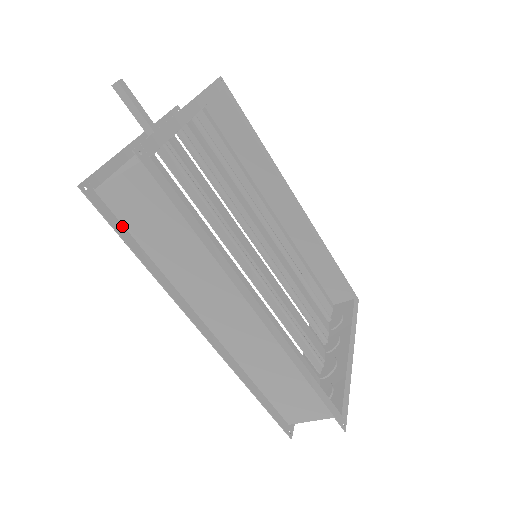
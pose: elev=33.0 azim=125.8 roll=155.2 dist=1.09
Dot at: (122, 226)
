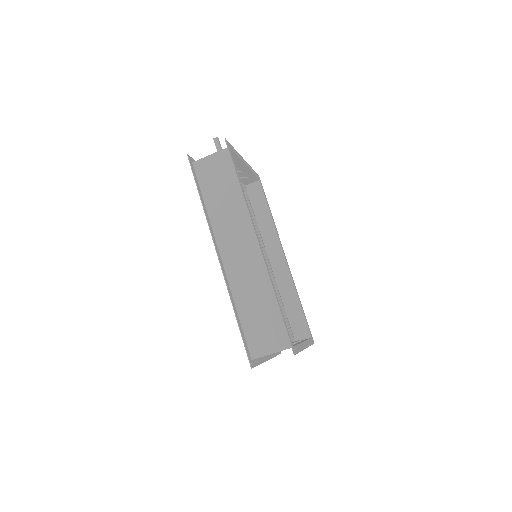
Dot at: (198, 183)
